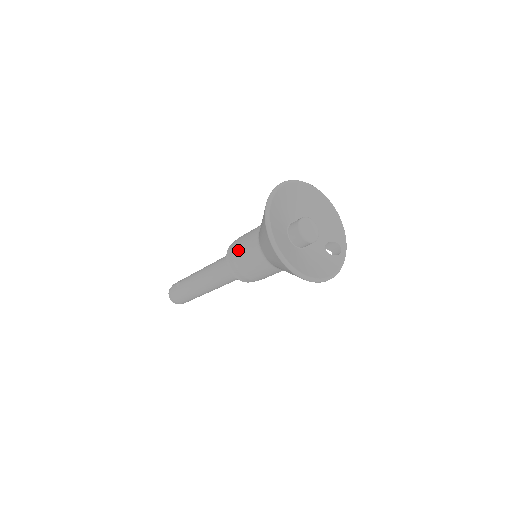
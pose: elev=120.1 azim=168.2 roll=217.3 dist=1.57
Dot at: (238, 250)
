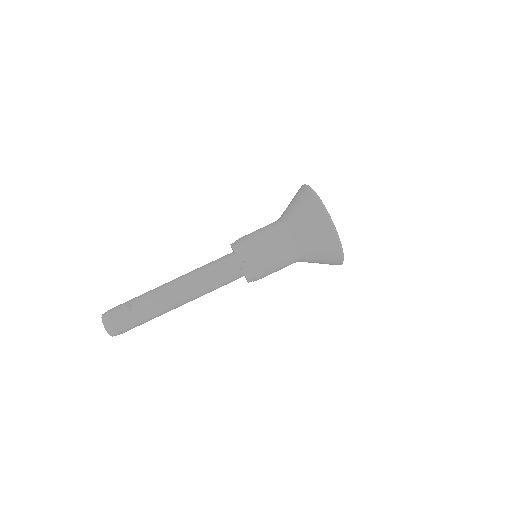
Dot at: (259, 249)
